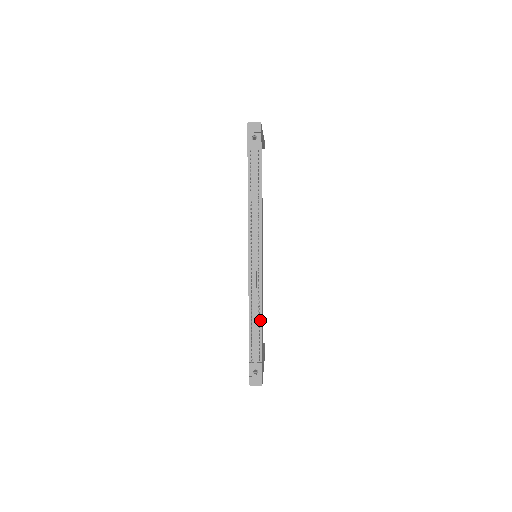
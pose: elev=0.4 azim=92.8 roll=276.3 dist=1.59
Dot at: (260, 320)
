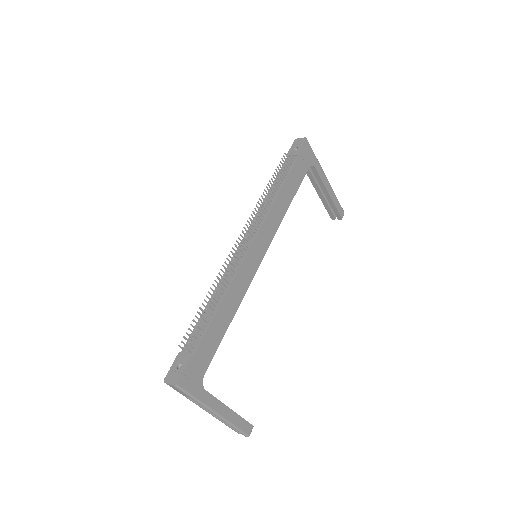
Dot at: (217, 306)
